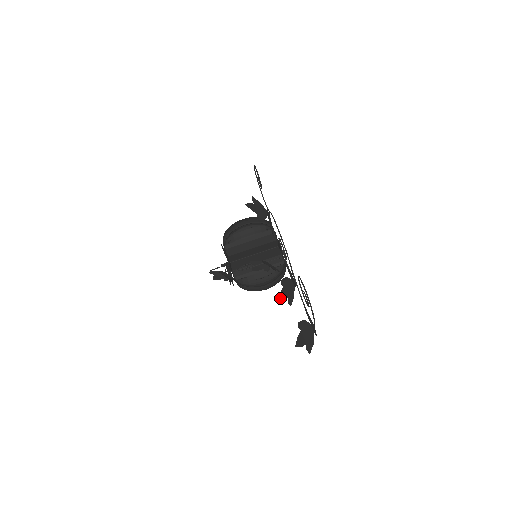
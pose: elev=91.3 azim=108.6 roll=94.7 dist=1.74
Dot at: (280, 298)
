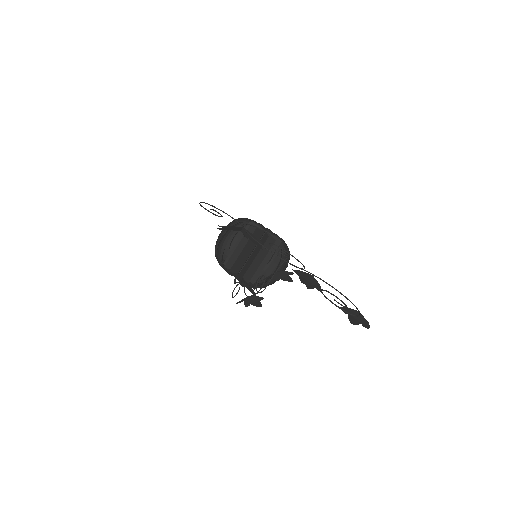
Dot at: (307, 287)
